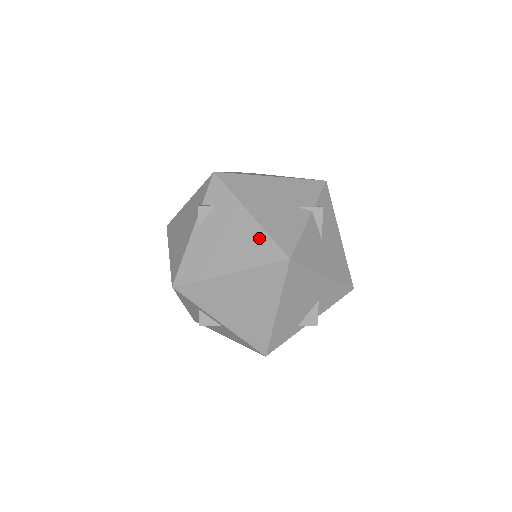
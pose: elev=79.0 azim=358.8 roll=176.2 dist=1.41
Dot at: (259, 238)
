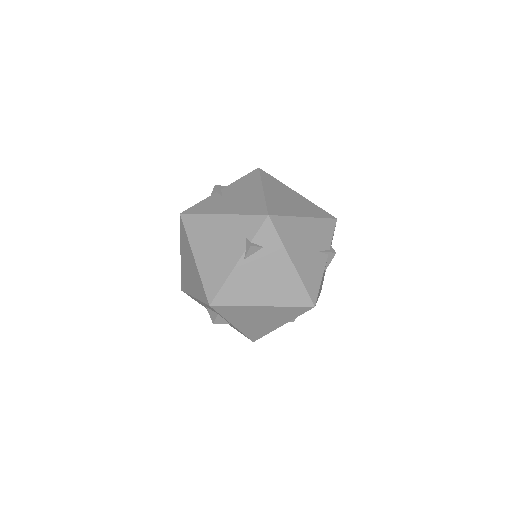
Dot at: (295, 285)
